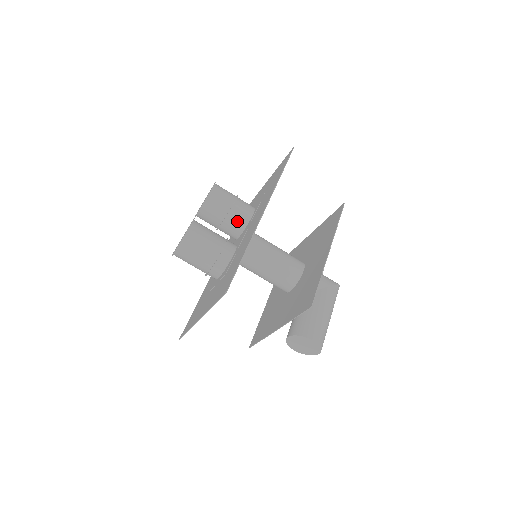
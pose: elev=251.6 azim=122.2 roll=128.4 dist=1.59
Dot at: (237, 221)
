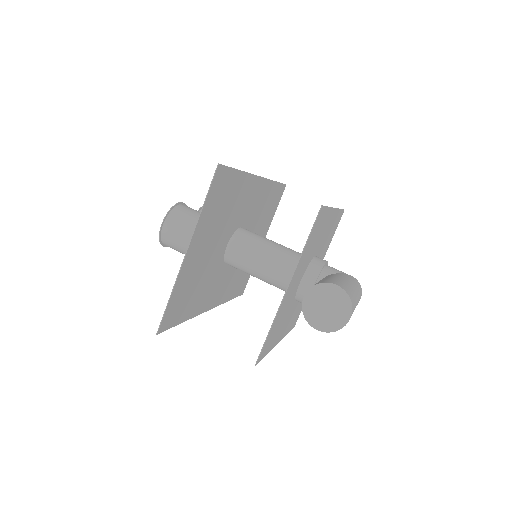
Dot at: occluded
